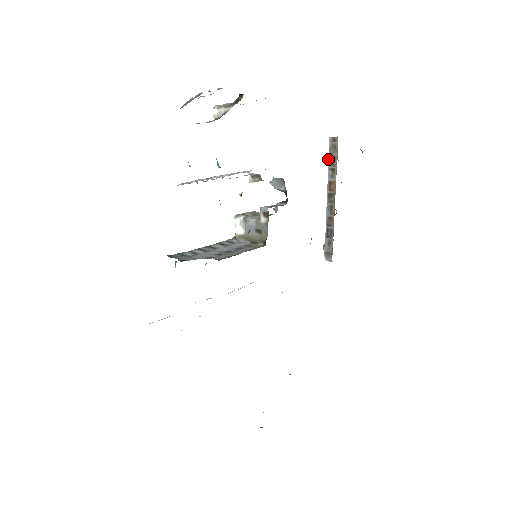
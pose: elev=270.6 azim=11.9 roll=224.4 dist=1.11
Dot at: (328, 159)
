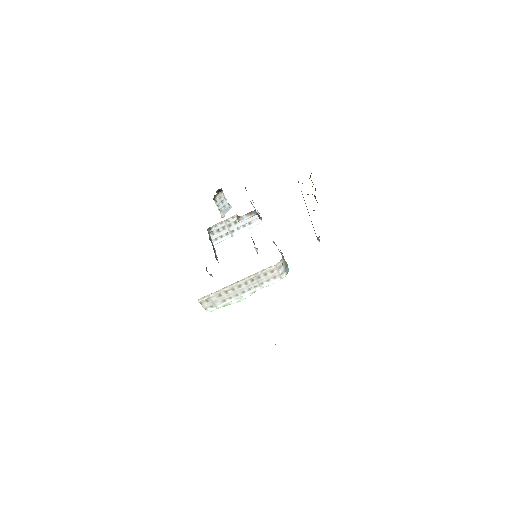
Dot at: occluded
